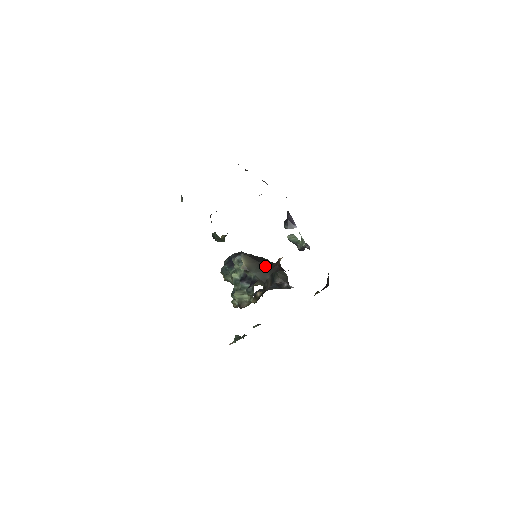
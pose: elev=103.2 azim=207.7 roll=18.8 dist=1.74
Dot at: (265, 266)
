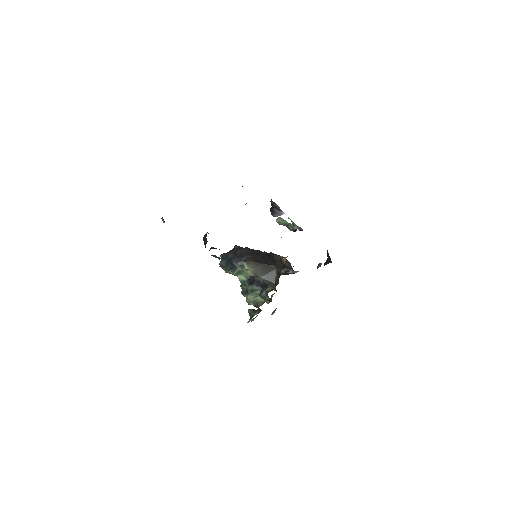
Dot at: (269, 266)
